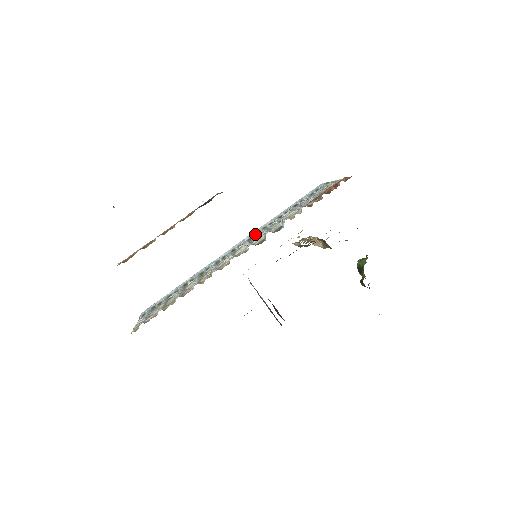
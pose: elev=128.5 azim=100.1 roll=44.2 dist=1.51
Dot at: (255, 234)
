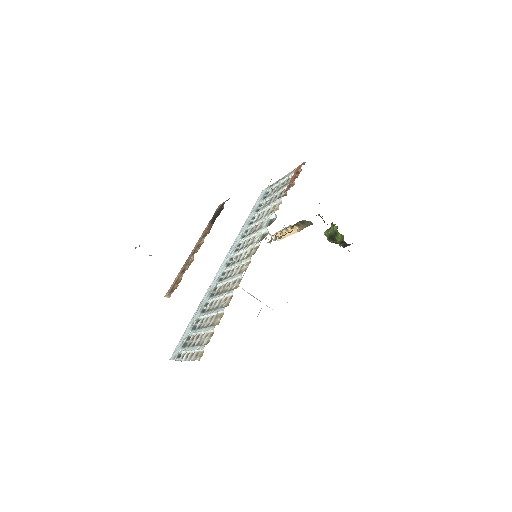
Dot at: (238, 244)
